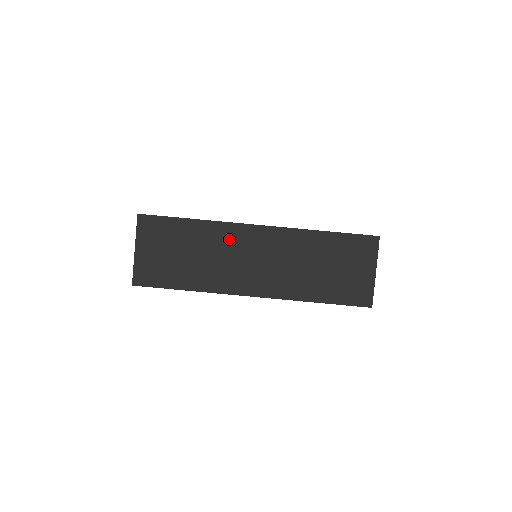
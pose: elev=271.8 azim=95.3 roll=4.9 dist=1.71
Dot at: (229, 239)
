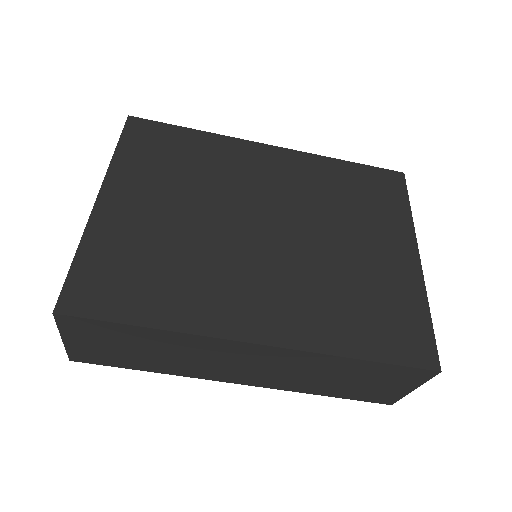
Dot at: (209, 348)
